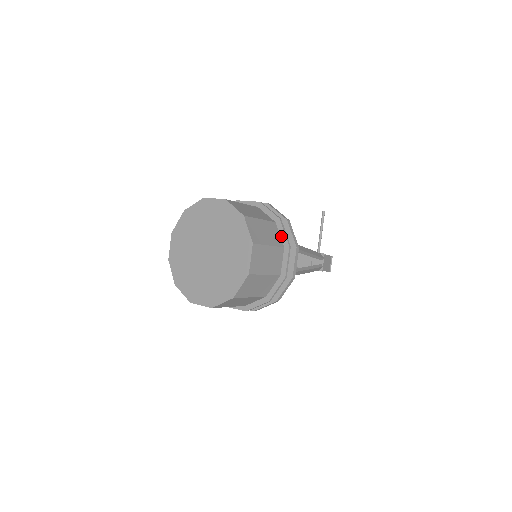
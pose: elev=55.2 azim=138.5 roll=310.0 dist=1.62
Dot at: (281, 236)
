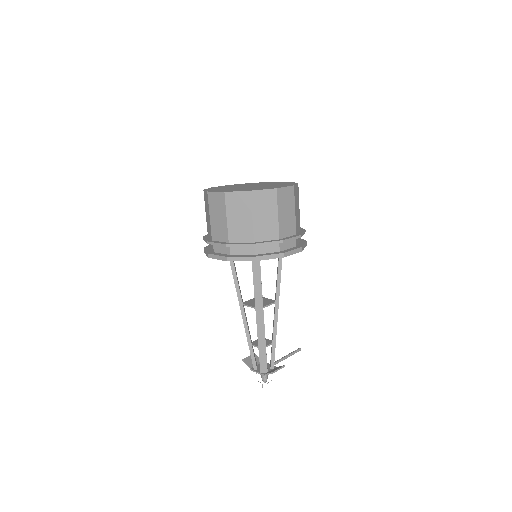
Dot at: (299, 232)
